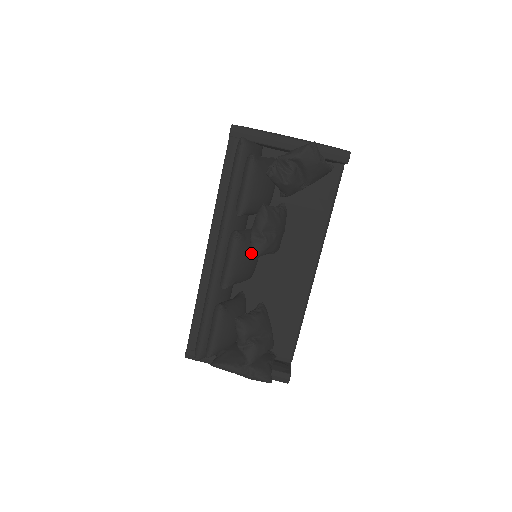
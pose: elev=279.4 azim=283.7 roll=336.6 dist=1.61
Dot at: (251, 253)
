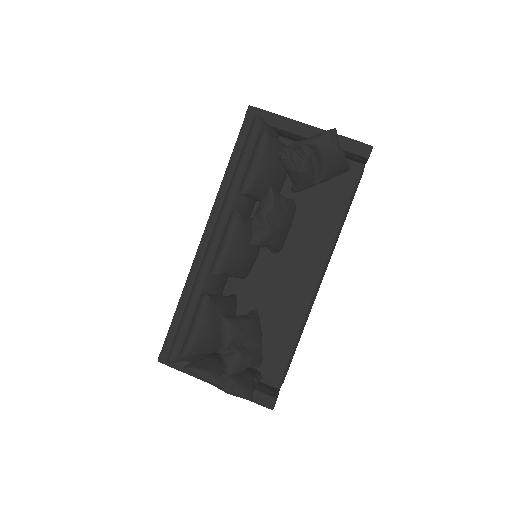
Dot at: (250, 239)
